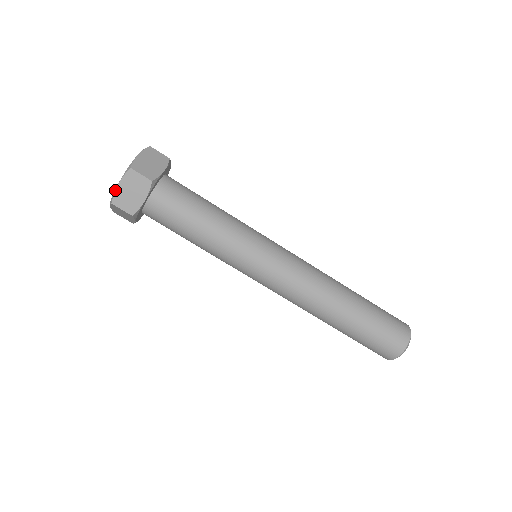
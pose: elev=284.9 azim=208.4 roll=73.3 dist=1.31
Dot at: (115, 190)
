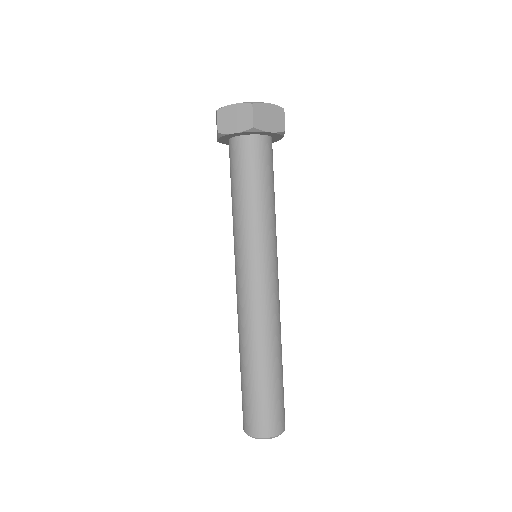
Dot at: (228, 105)
